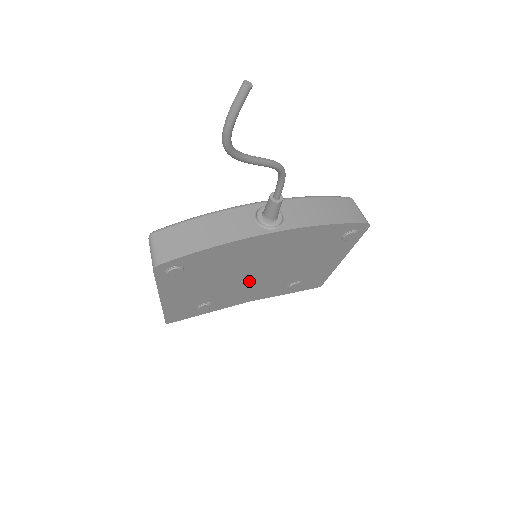
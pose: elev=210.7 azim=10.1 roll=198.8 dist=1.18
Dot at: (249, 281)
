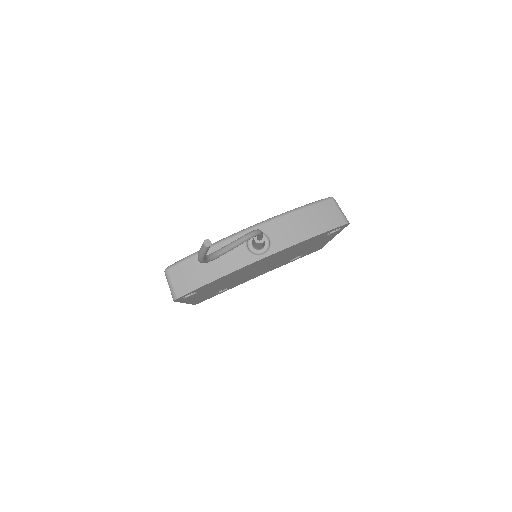
Dot at: (254, 273)
